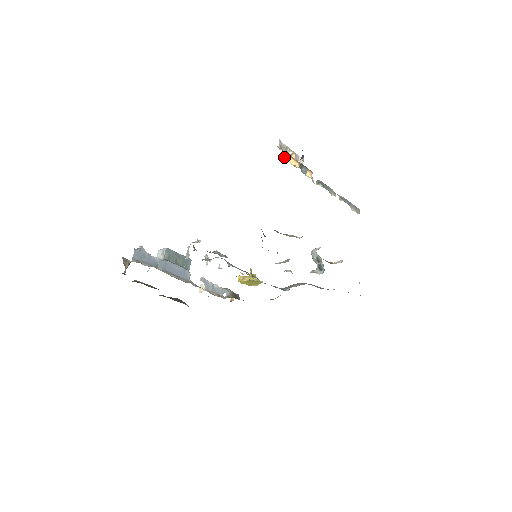
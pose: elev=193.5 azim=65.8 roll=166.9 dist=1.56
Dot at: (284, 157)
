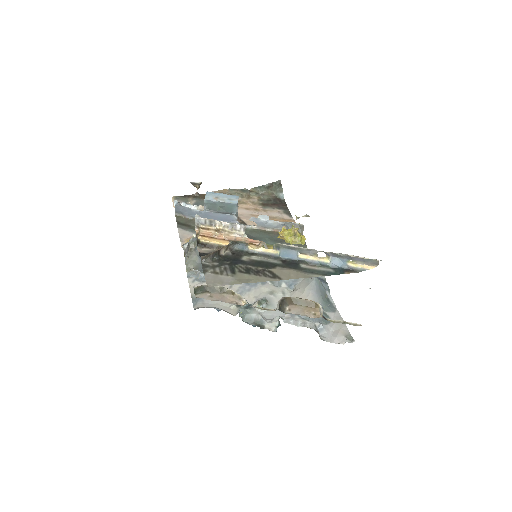
Dot at: (203, 239)
